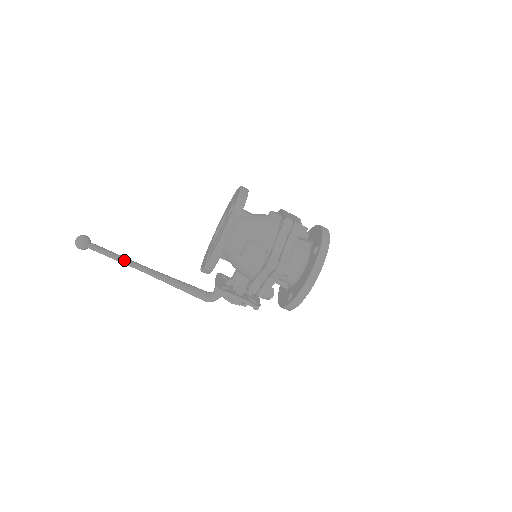
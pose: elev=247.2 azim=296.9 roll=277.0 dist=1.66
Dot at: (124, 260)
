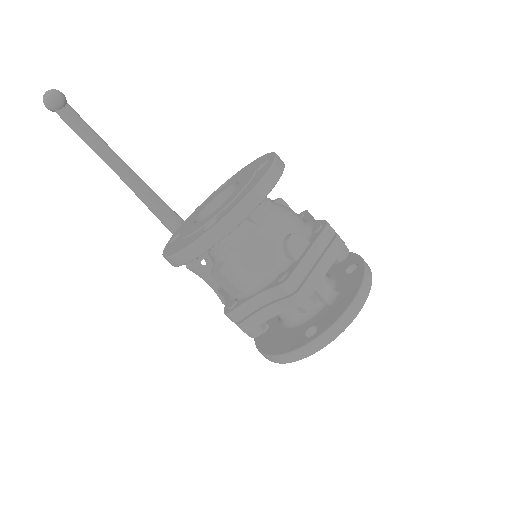
Dot at: (99, 153)
